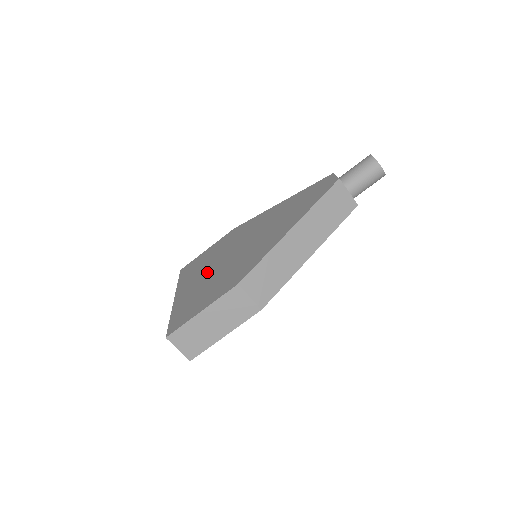
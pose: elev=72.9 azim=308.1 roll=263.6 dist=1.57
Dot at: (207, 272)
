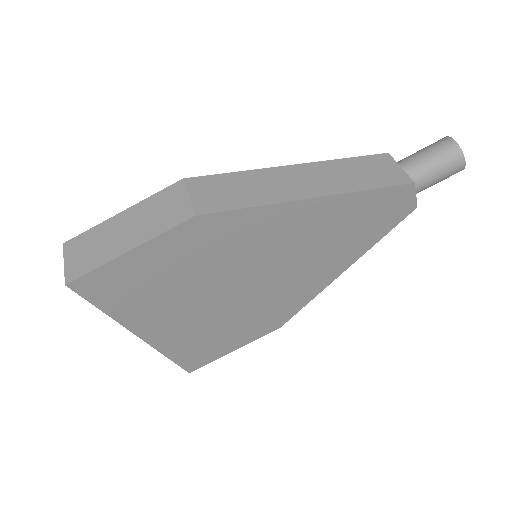
Dot at: occluded
